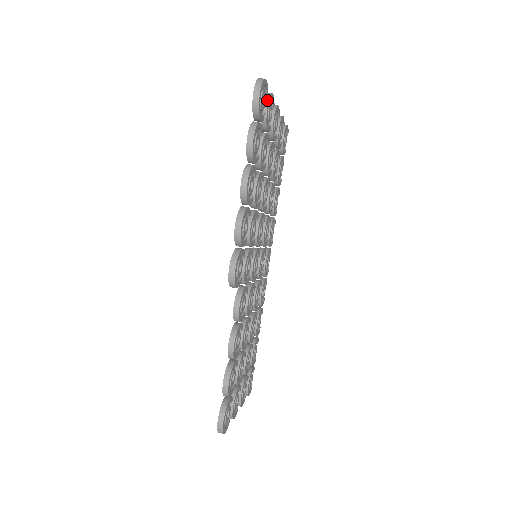
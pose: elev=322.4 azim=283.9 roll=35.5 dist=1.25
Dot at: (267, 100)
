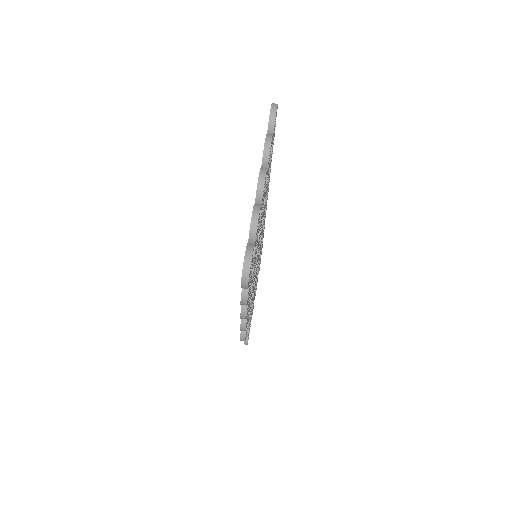
Dot at: (254, 239)
